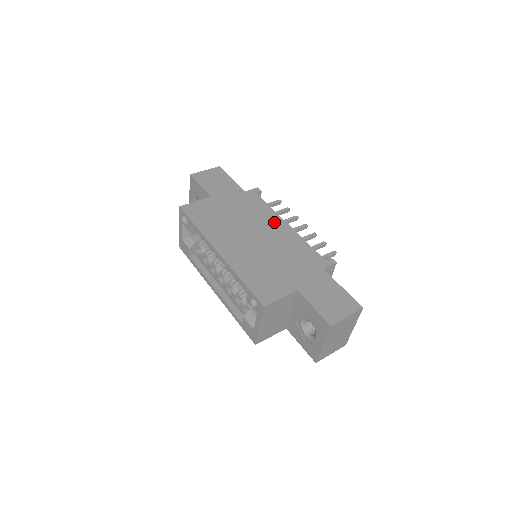
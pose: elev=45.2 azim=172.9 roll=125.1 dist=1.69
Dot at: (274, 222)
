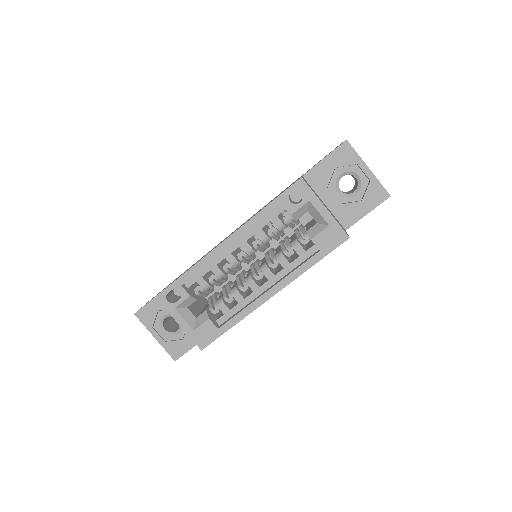
Dot at: occluded
